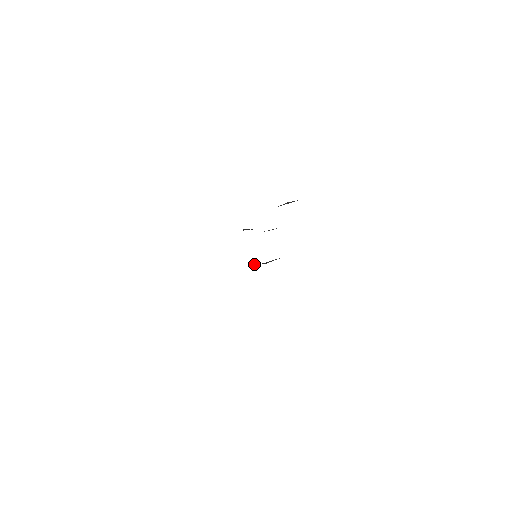
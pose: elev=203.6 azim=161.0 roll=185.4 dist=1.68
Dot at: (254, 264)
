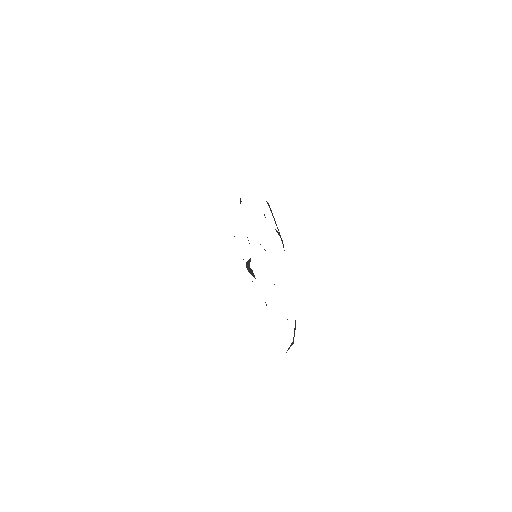
Dot at: occluded
